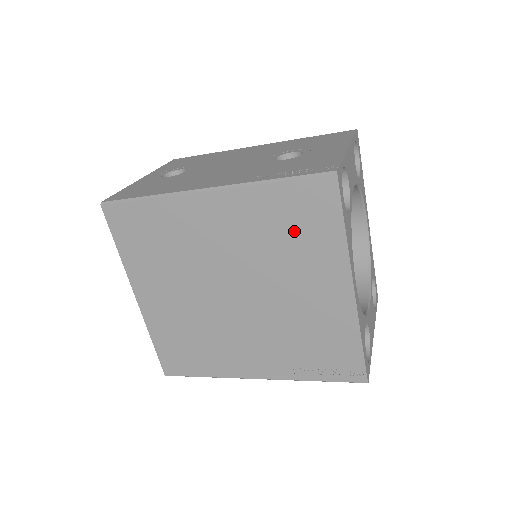
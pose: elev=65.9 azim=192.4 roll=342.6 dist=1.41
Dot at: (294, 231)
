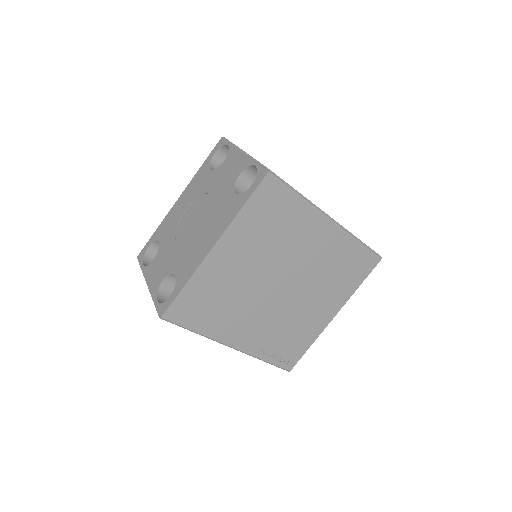
Dot at: (343, 271)
